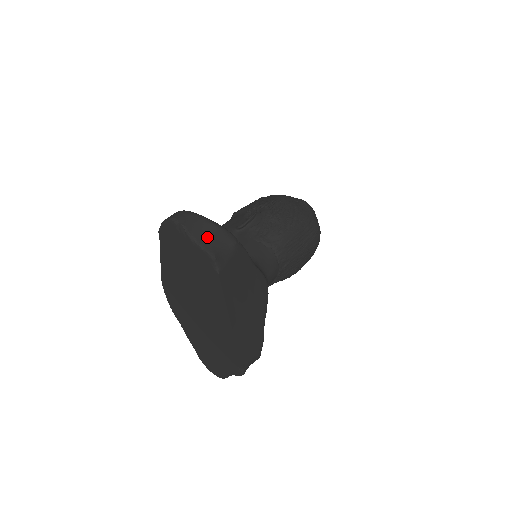
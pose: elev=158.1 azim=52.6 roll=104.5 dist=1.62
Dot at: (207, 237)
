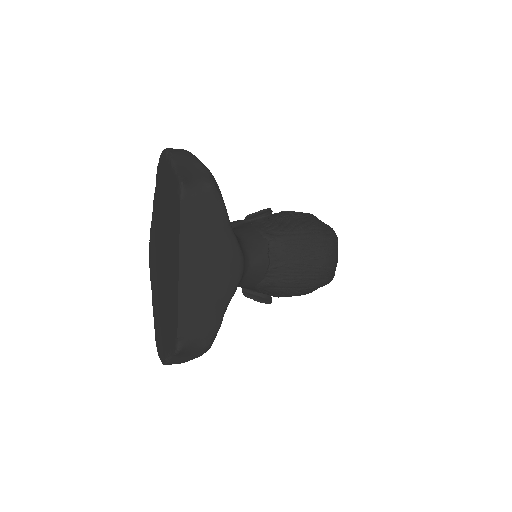
Dot at: (187, 168)
